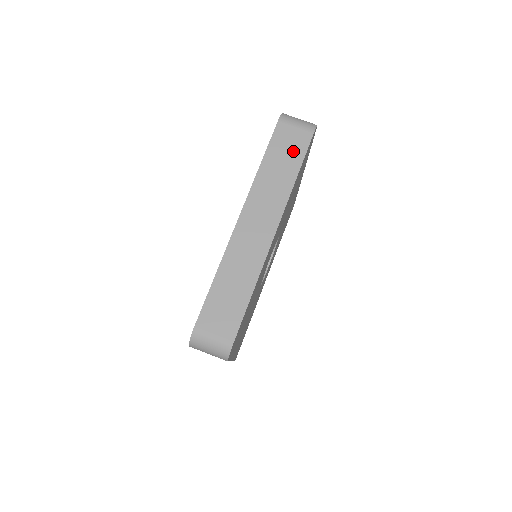
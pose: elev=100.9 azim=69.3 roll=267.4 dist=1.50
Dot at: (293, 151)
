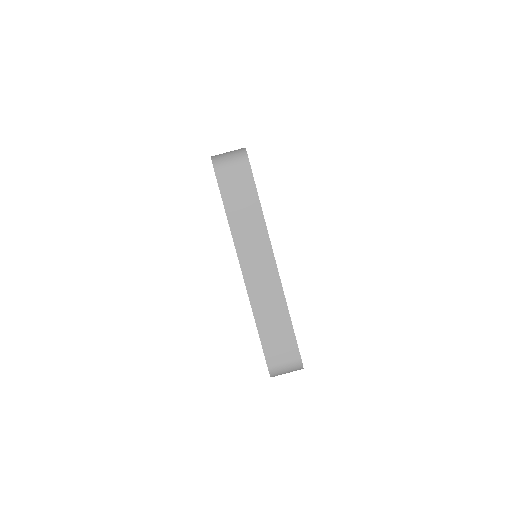
Dot at: (244, 189)
